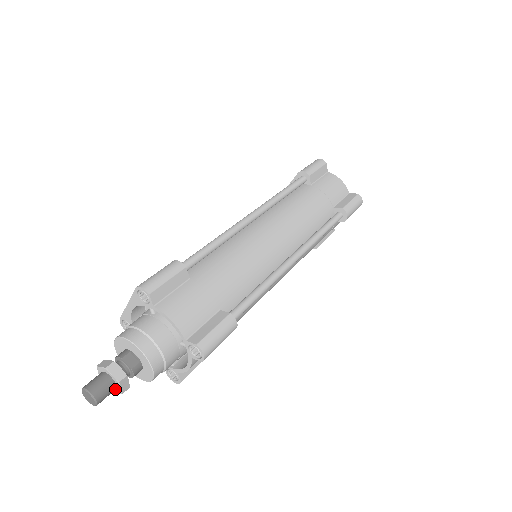
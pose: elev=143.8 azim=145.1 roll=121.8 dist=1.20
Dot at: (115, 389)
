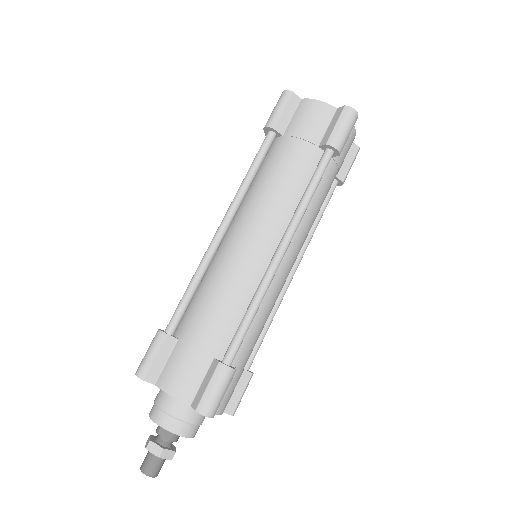
Dot at: occluded
